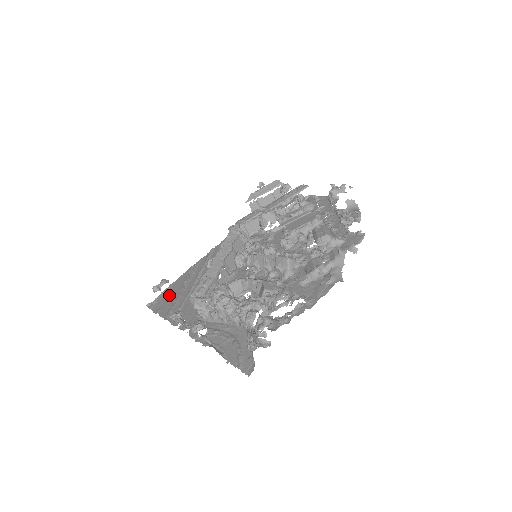
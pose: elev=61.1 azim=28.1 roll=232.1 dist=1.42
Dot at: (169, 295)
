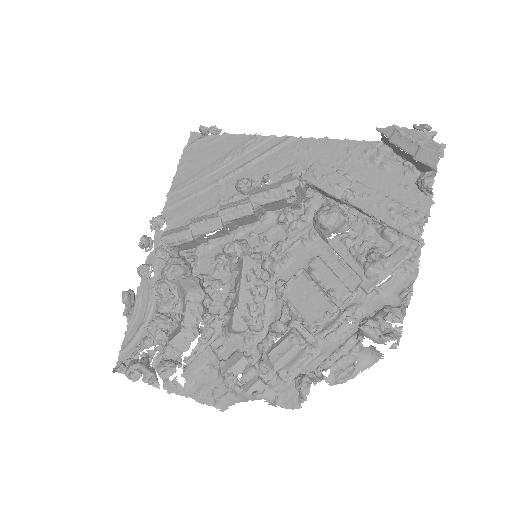
Dot at: (205, 154)
